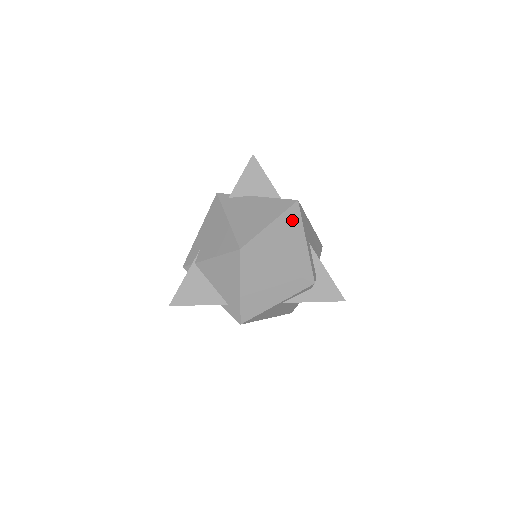
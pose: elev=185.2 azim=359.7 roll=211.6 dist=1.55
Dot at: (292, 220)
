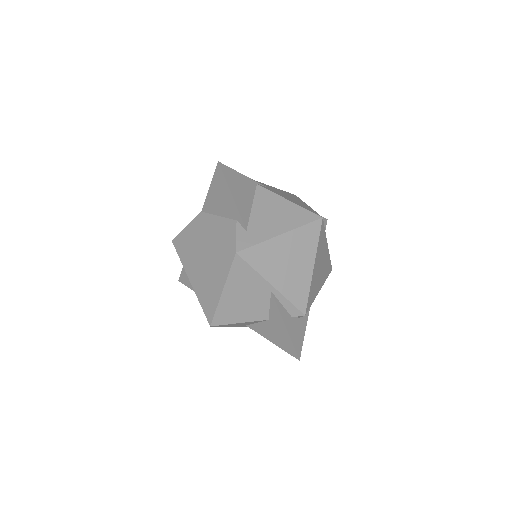
Dot at: (327, 268)
